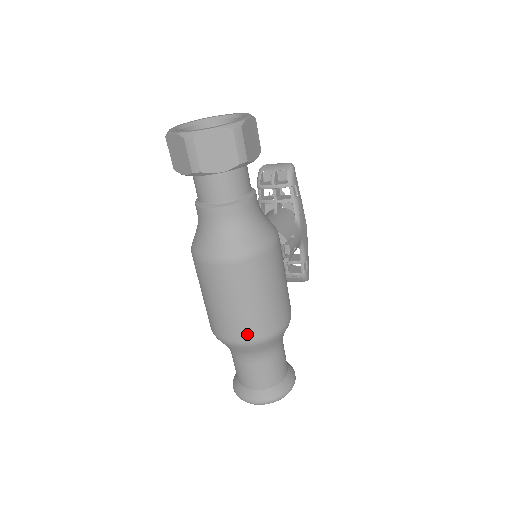
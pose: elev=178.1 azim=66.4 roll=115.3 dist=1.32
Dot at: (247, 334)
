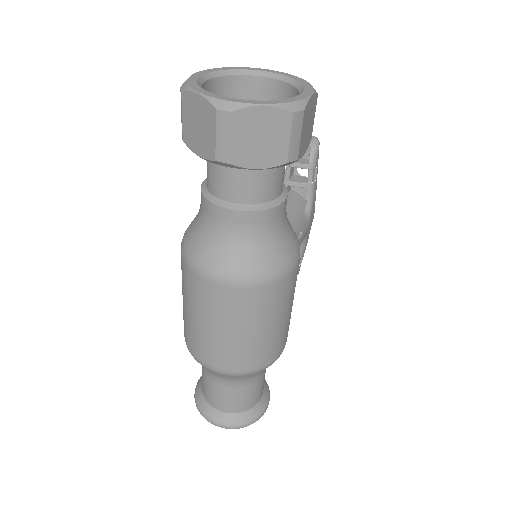
Dot at: (235, 364)
